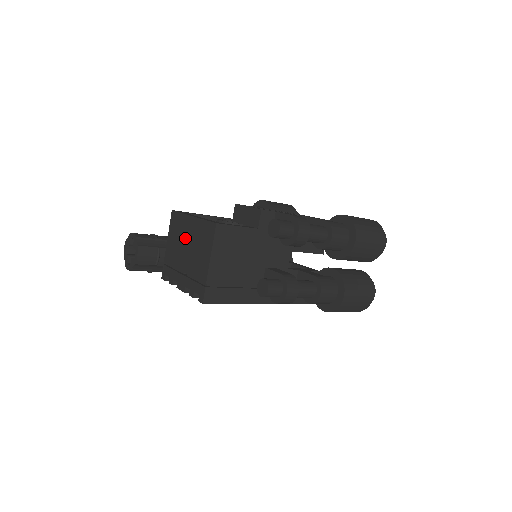
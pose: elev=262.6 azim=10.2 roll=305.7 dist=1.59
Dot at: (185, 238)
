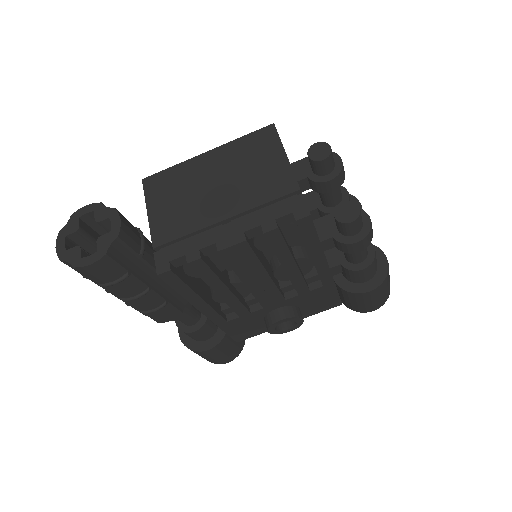
Dot at: (204, 182)
